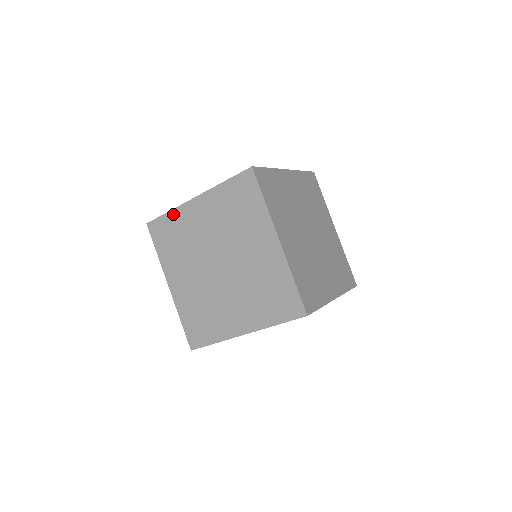
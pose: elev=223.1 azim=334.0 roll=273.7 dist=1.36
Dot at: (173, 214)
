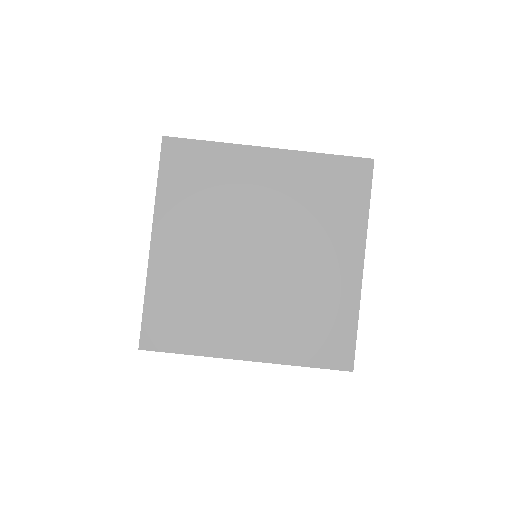
Dot at: (219, 149)
